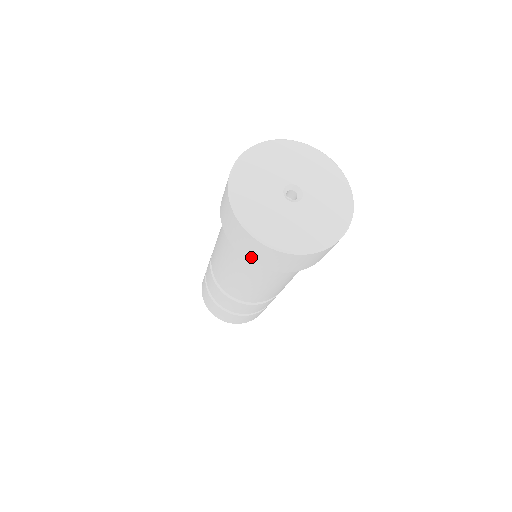
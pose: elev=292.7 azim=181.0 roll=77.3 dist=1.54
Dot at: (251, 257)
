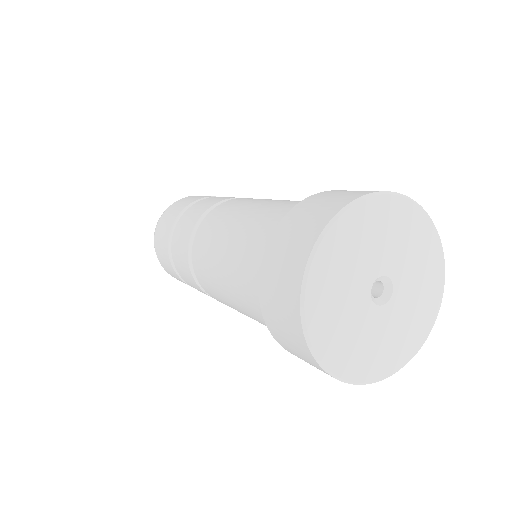
Dot at: (271, 261)
